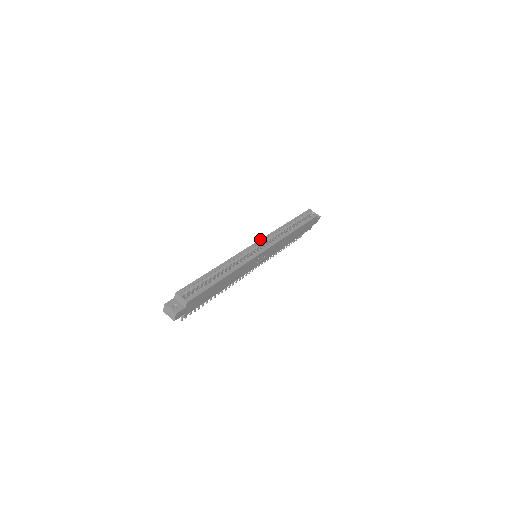
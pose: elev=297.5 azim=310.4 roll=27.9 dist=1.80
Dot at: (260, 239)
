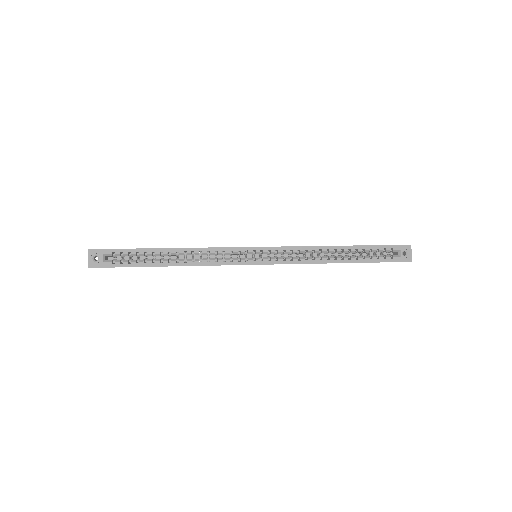
Dot at: occluded
